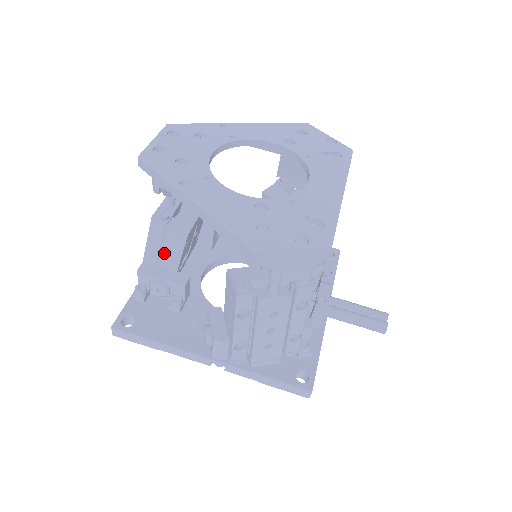
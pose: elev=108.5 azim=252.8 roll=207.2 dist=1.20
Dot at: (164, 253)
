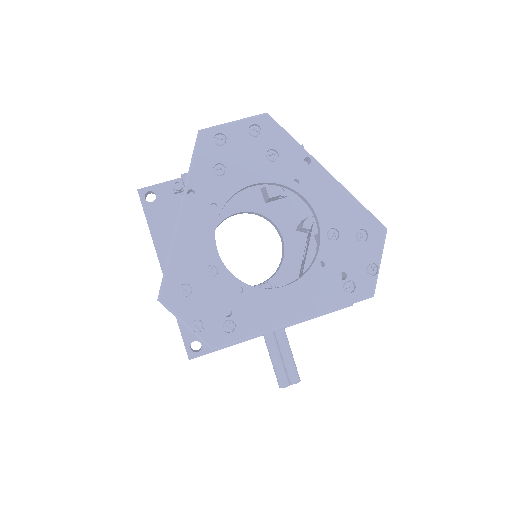
Dot at: occluded
